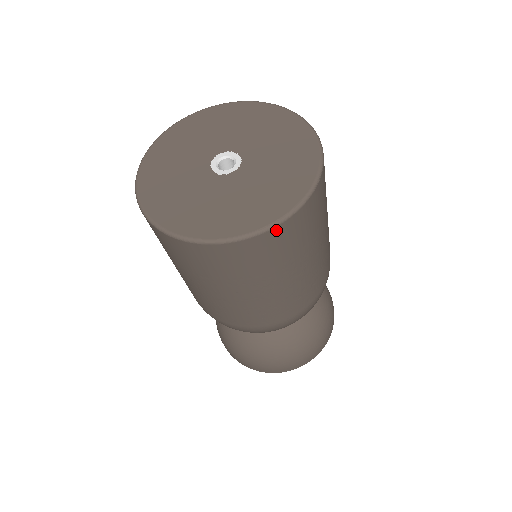
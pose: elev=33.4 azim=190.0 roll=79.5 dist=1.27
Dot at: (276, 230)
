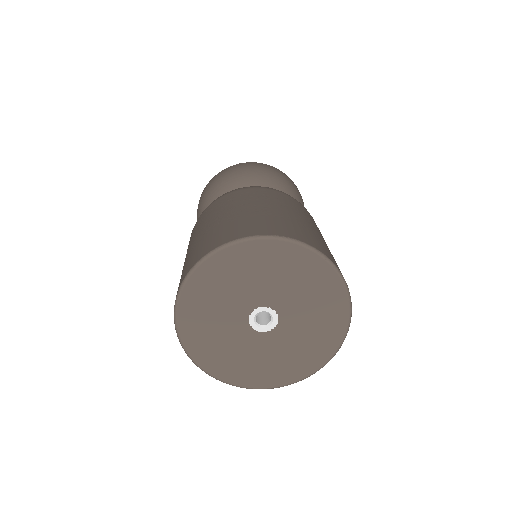
Dot at: occluded
